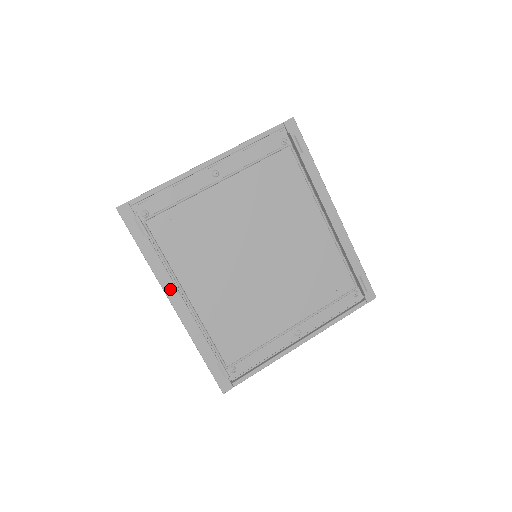
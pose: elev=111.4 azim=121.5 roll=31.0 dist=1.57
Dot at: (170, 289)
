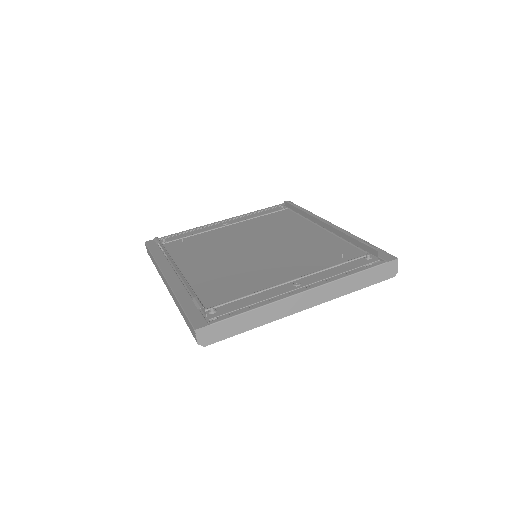
Dot at: (167, 269)
